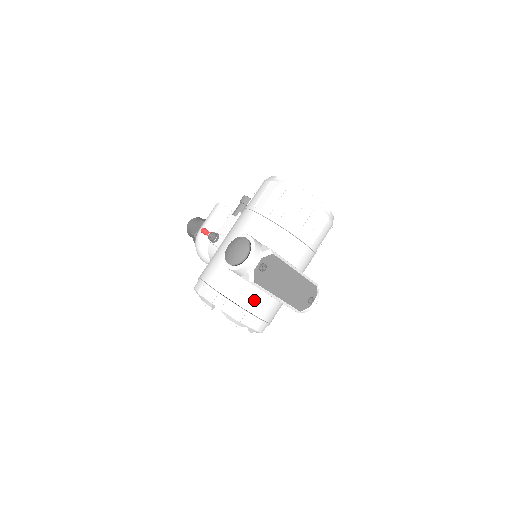
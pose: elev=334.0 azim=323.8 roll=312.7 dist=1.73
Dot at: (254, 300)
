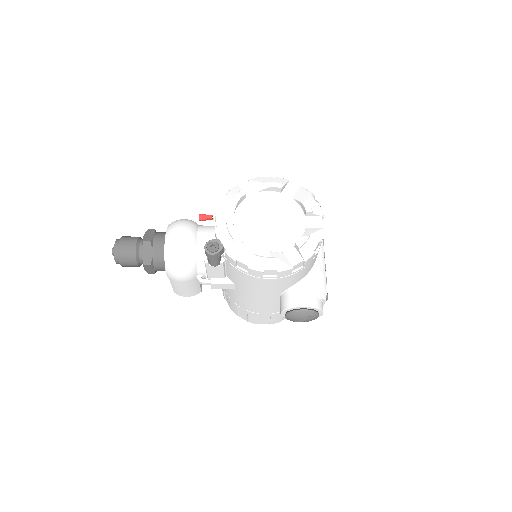
Dot at: occluded
